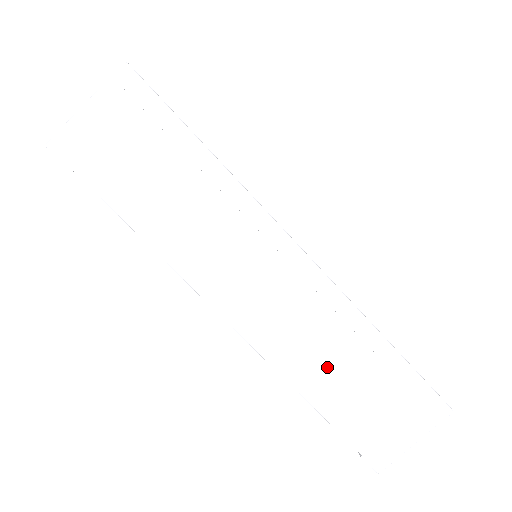
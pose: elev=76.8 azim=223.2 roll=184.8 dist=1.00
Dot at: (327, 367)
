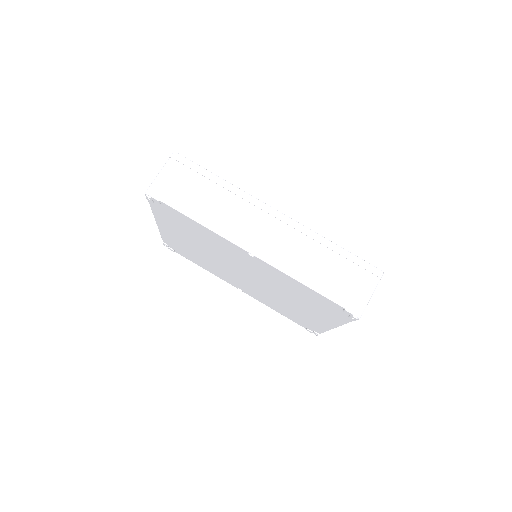
Dot at: (308, 263)
